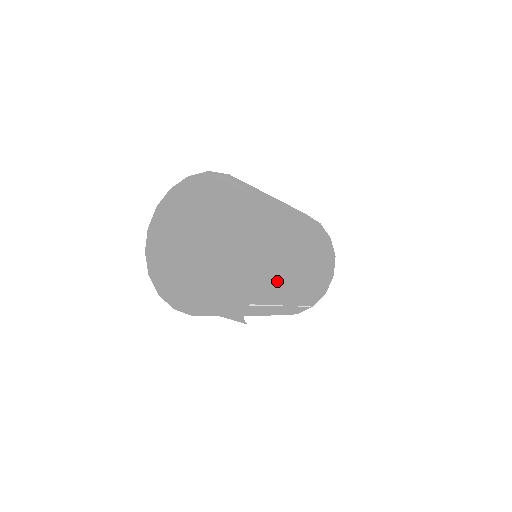
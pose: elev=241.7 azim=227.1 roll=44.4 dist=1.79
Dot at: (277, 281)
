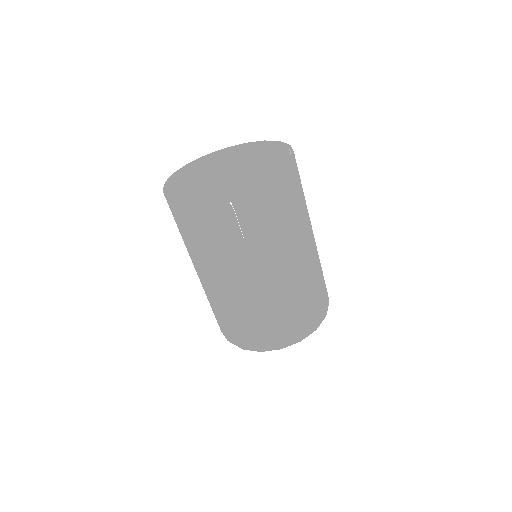
Dot at: (272, 224)
